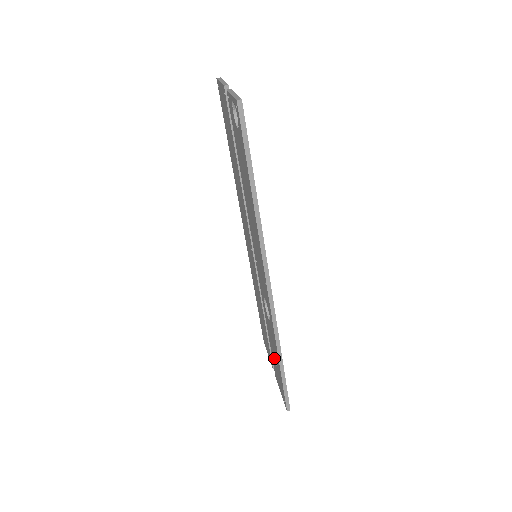
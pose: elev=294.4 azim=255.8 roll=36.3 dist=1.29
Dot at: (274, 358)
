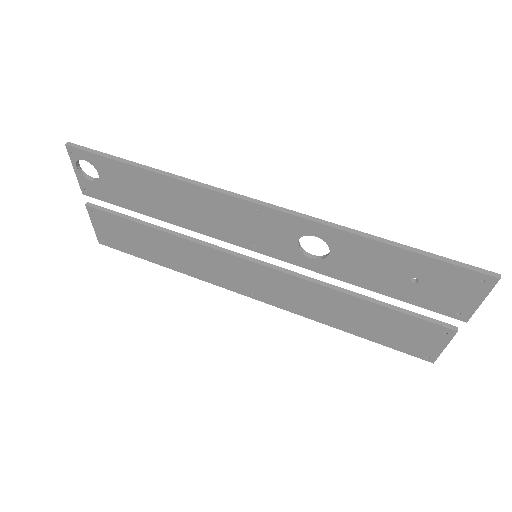
Dot at: (407, 285)
